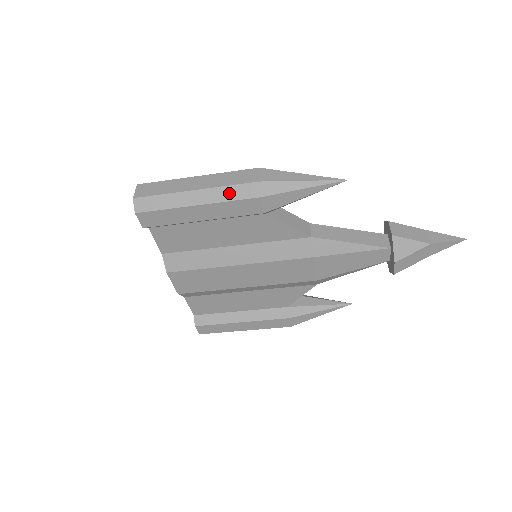
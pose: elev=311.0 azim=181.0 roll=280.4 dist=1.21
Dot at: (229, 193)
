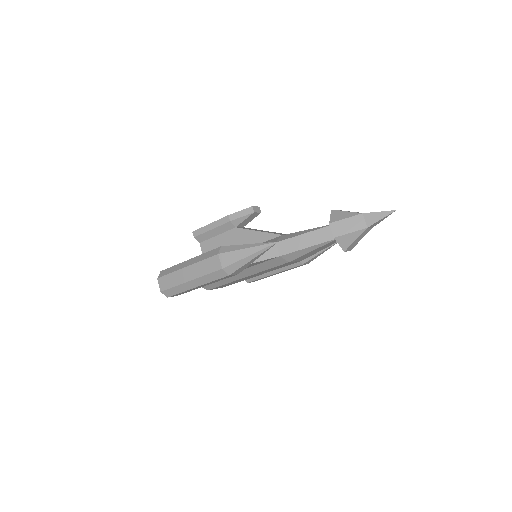
Dot at: (210, 278)
